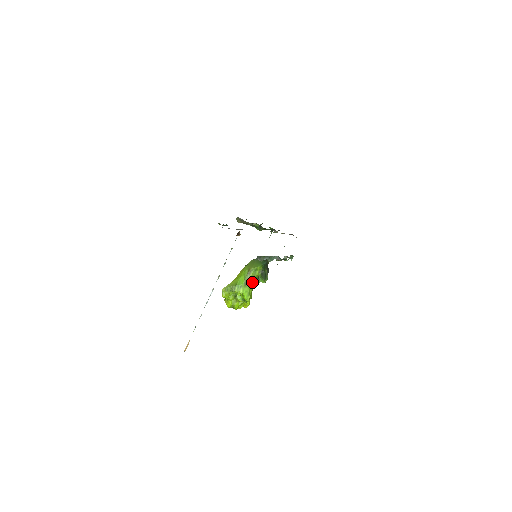
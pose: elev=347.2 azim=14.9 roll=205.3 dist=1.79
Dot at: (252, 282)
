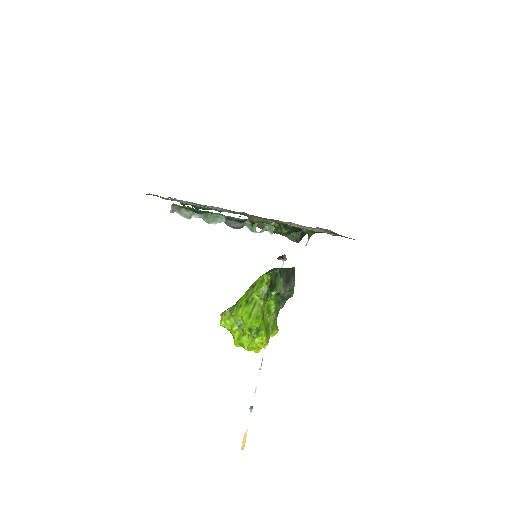
Dot at: (258, 300)
